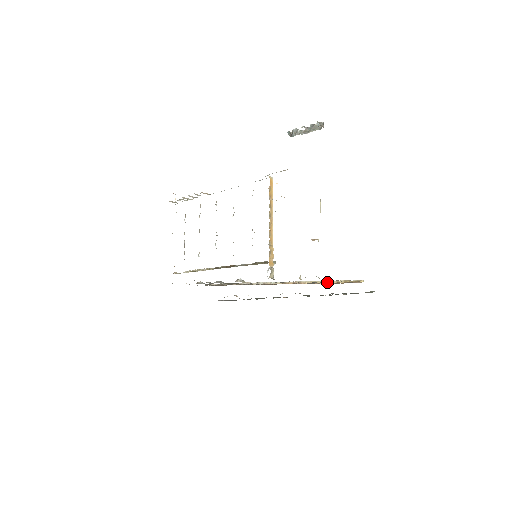
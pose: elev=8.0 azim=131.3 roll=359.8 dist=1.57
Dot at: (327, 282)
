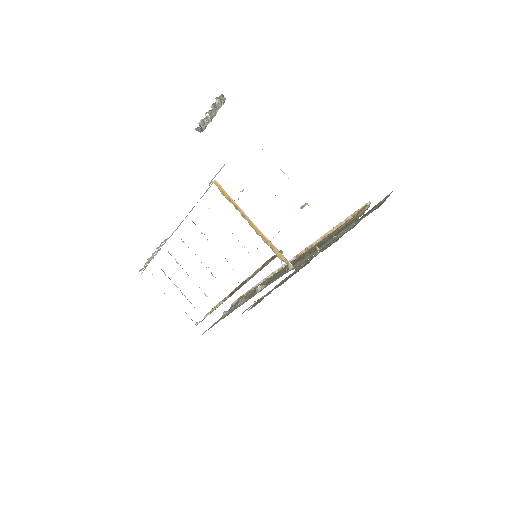
Dot at: (336, 227)
